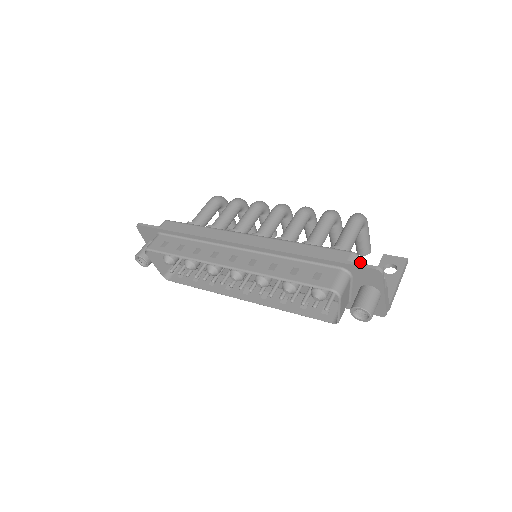
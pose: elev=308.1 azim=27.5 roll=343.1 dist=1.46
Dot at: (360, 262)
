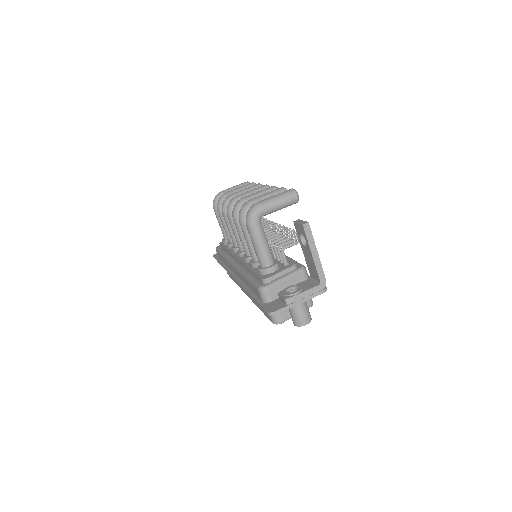
Dot at: (269, 290)
